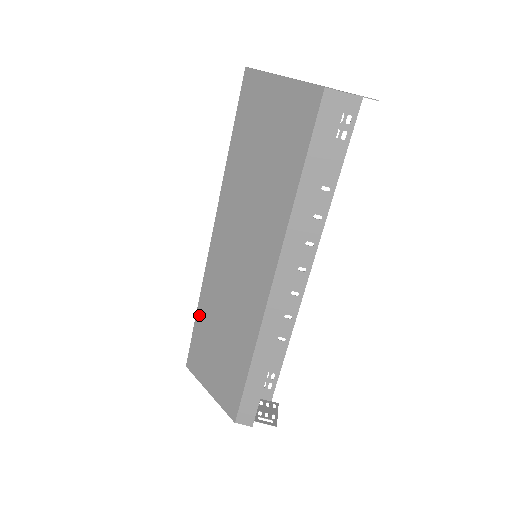
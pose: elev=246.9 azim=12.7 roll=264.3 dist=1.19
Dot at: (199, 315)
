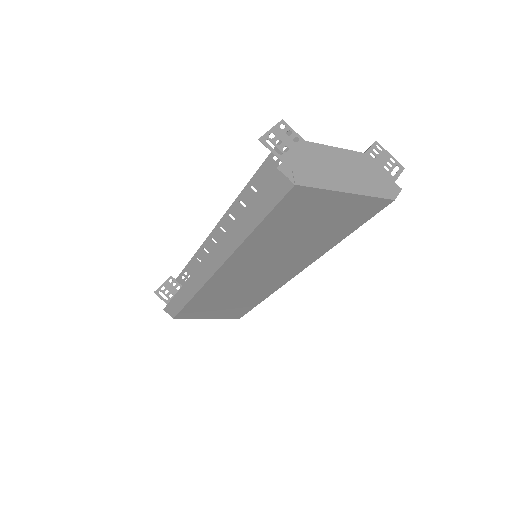
Dot at: (195, 301)
